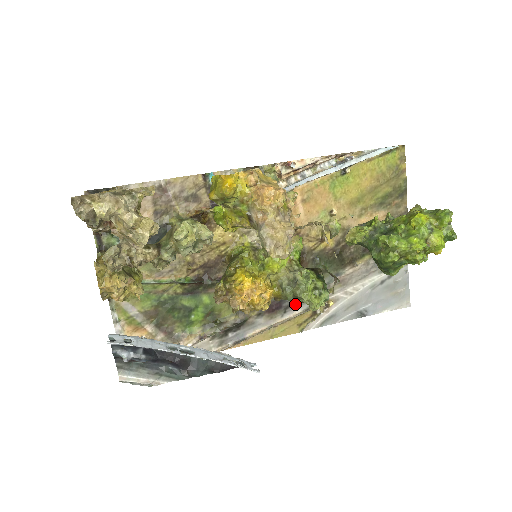
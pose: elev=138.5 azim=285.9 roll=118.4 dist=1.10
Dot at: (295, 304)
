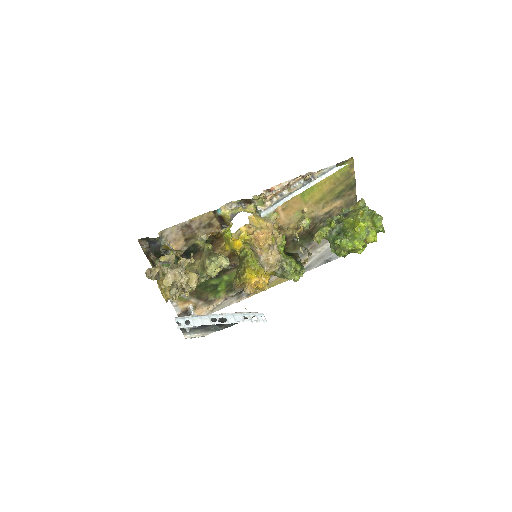
Dot at: occluded
